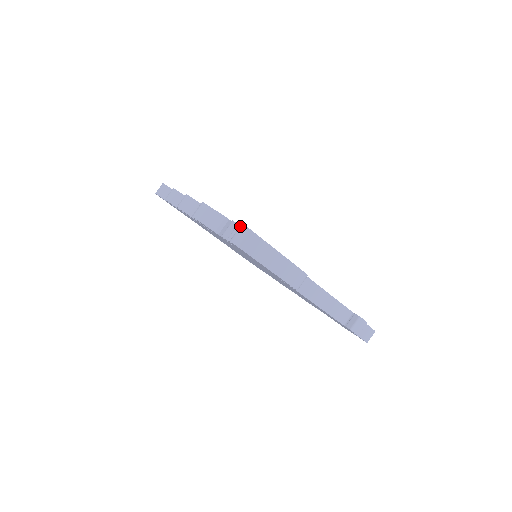
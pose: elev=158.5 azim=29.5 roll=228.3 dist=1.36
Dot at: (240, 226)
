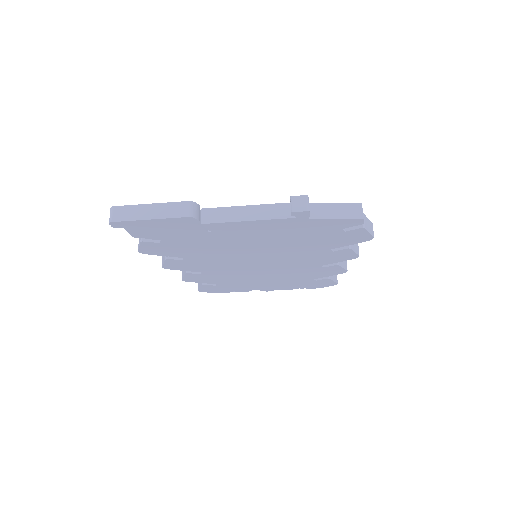
Dot at: occluded
